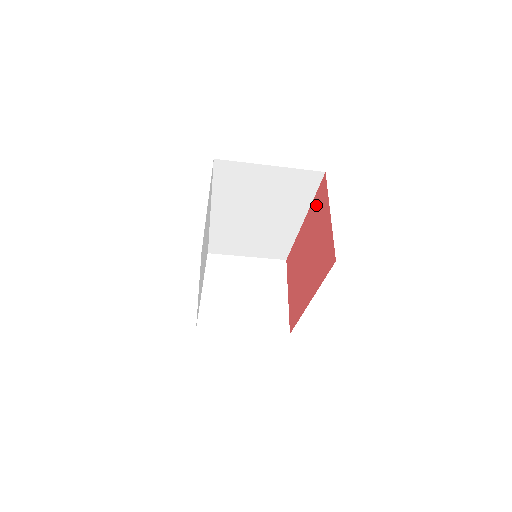
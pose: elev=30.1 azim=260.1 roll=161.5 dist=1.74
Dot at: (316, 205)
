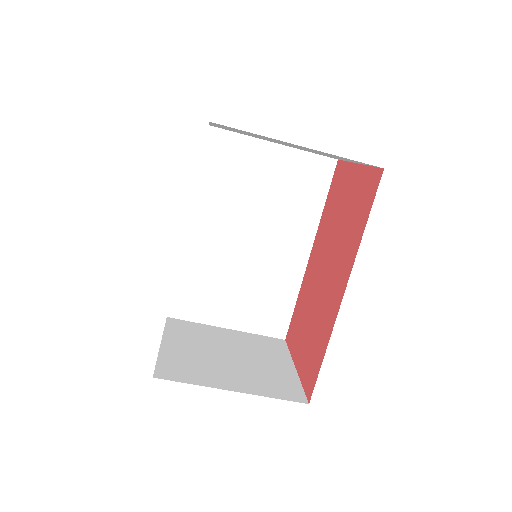
Dot at: (330, 202)
